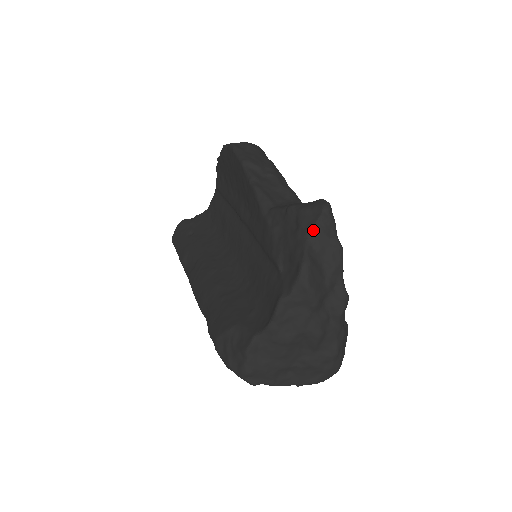
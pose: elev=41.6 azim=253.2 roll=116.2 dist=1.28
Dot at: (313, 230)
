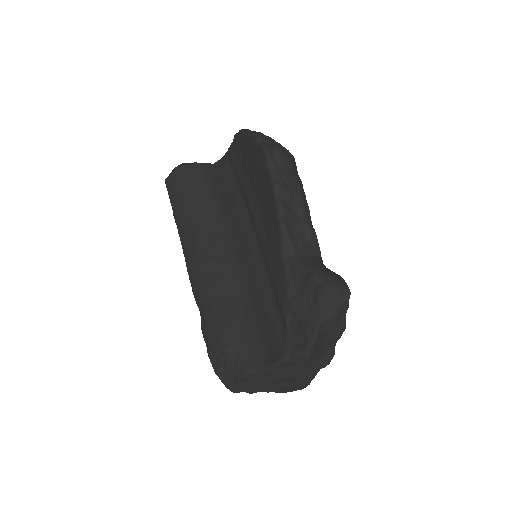
Dot at: (329, 314)
